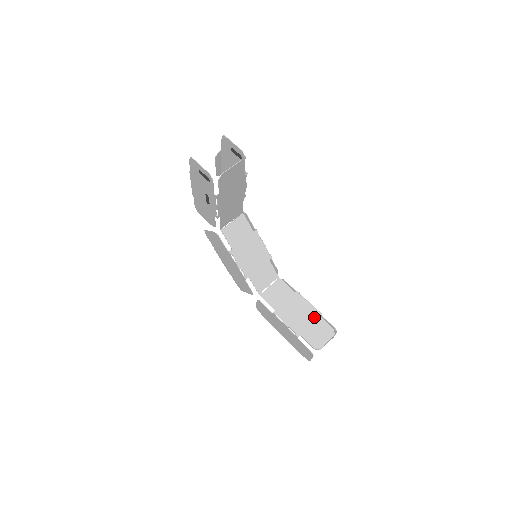
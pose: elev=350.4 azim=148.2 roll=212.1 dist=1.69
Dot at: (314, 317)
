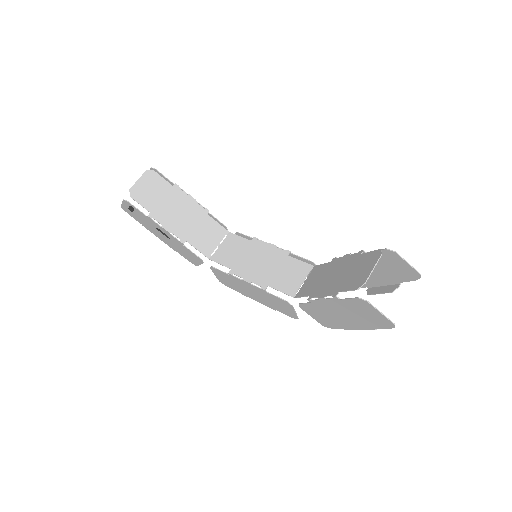
Dot at: (353, 261)
